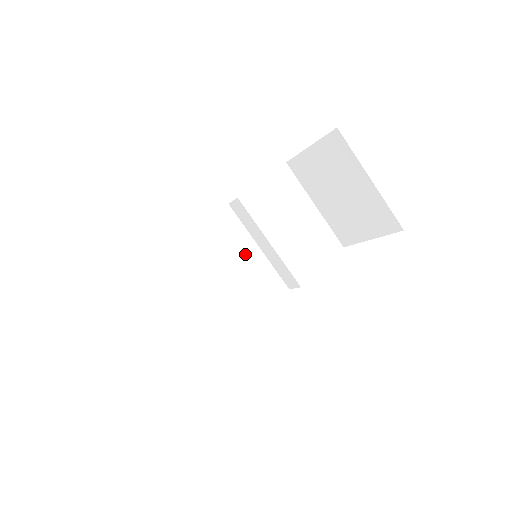
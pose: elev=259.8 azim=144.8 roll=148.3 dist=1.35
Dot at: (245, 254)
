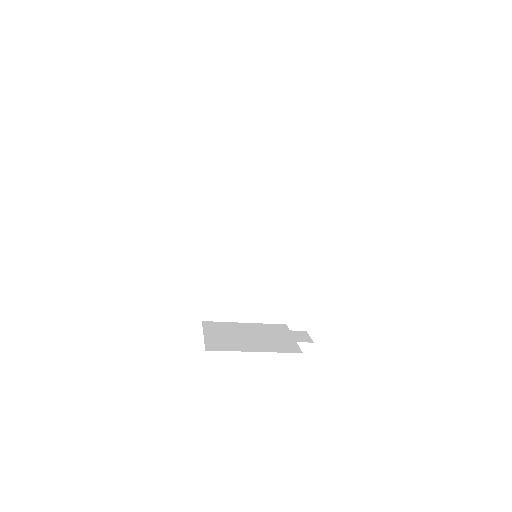
Dot at: (248, 263)
